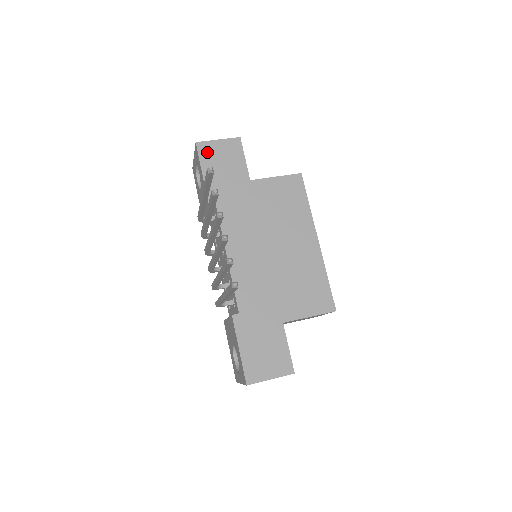
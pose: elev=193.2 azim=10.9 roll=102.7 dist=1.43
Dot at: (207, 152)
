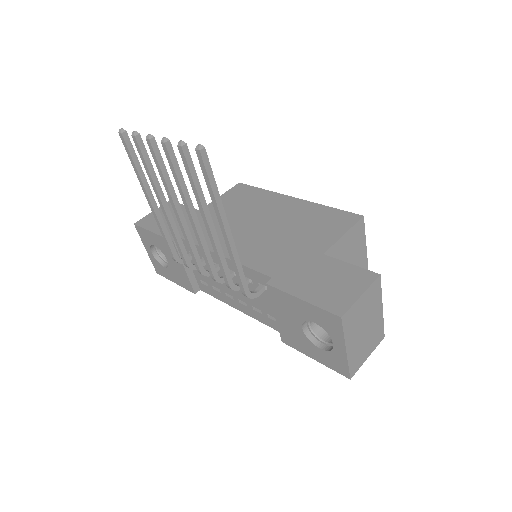
Dot at: (148, 222)
